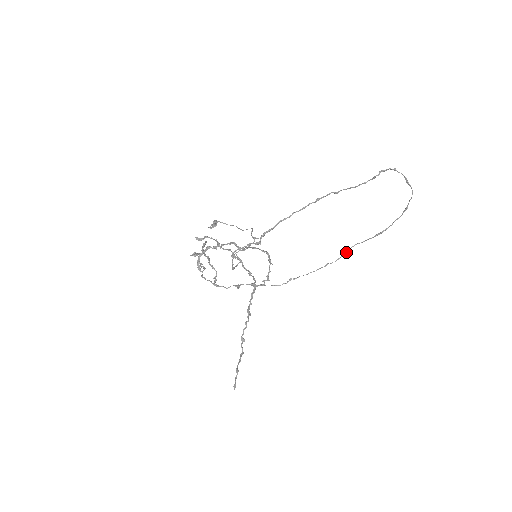
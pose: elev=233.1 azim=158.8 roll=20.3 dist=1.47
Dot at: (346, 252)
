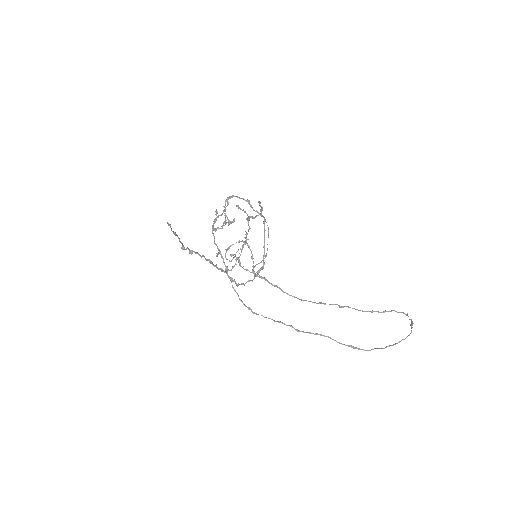
Dot at: occluded
